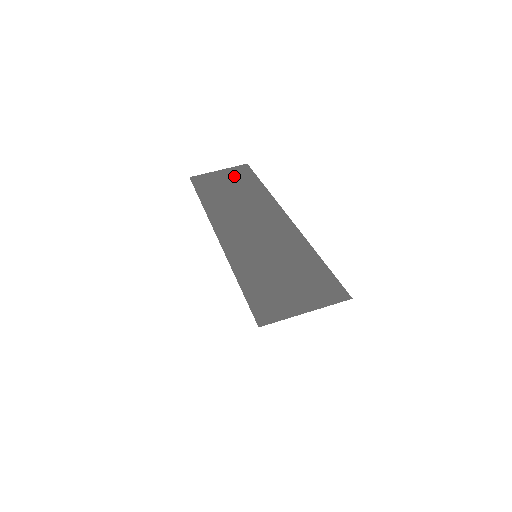
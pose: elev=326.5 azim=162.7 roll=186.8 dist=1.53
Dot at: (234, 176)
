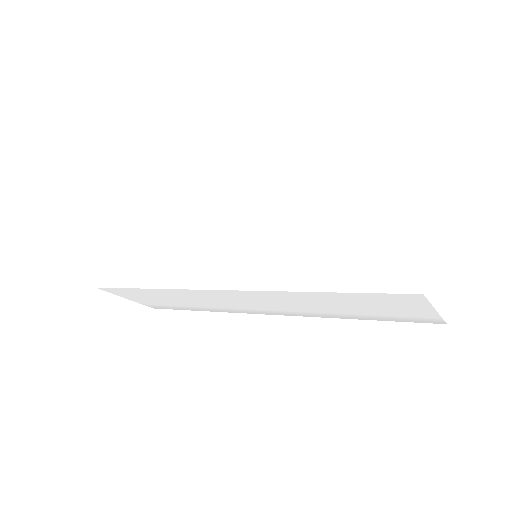
Dot at: occluded
